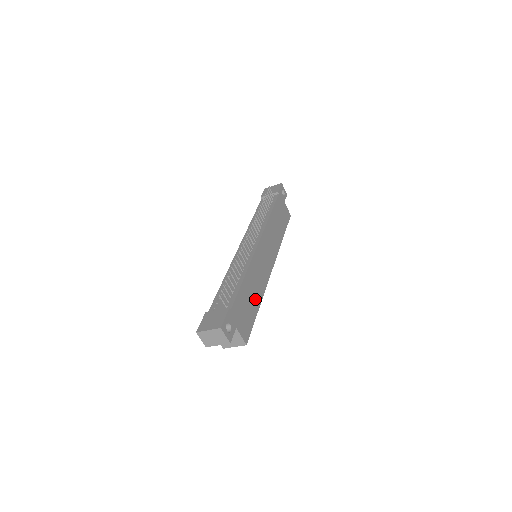
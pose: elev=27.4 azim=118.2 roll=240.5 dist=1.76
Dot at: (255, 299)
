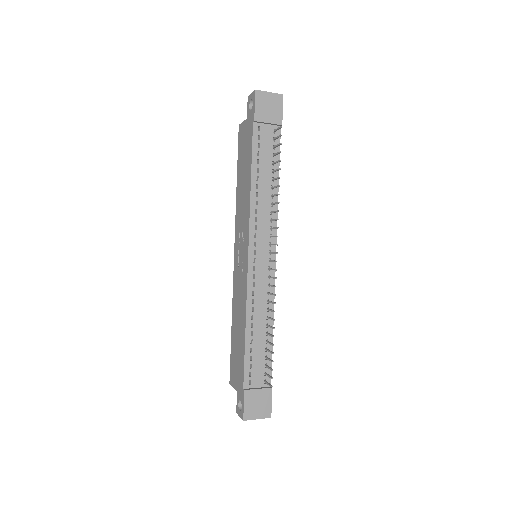
Dot at: occluded
